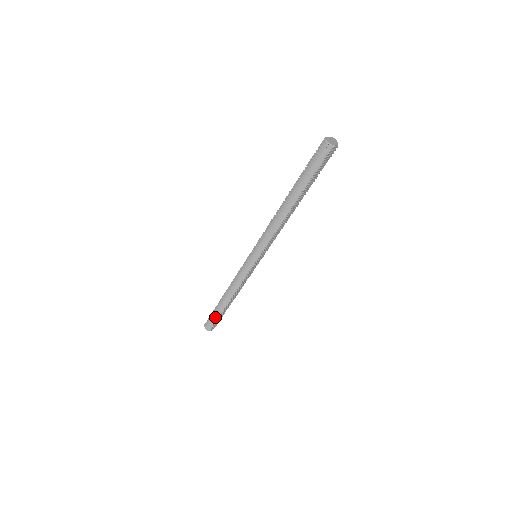
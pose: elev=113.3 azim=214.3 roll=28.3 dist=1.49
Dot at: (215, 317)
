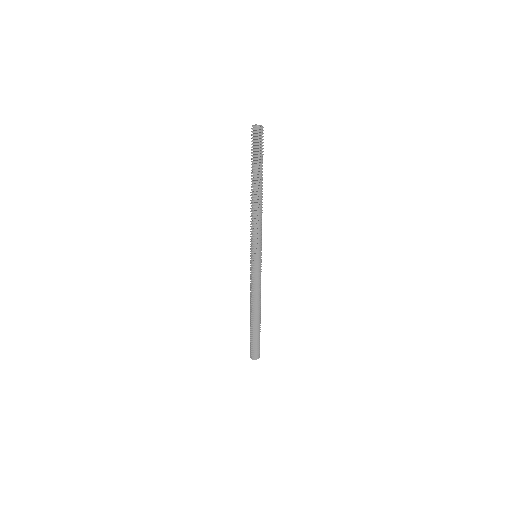
Dot at: (251, 337)
